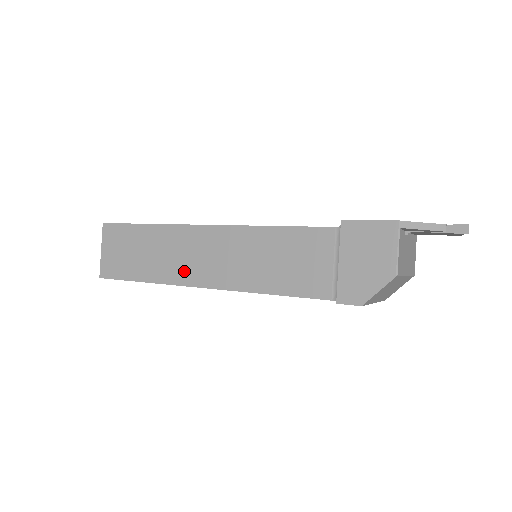
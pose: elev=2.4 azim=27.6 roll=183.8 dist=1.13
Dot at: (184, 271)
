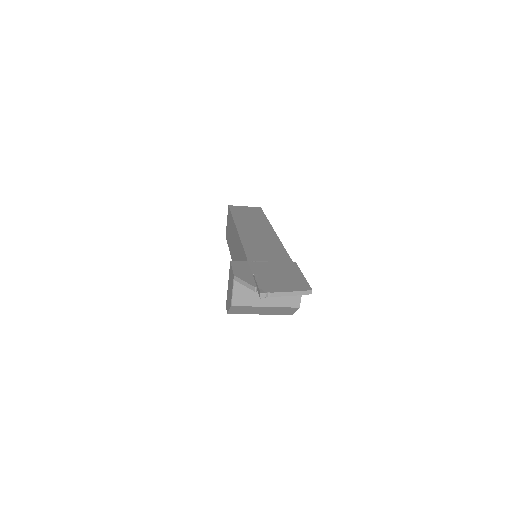
Dot at: (232, 251)
